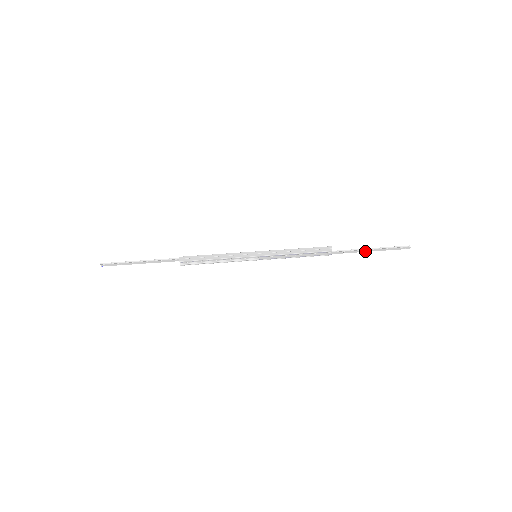
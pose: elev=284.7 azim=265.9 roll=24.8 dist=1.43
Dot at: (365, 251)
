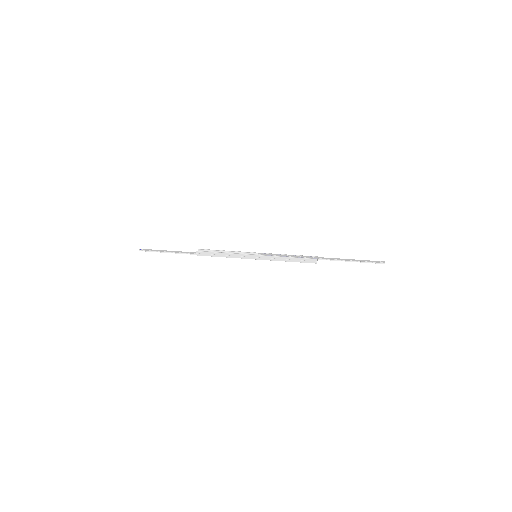
Dot at: (345, 260)
